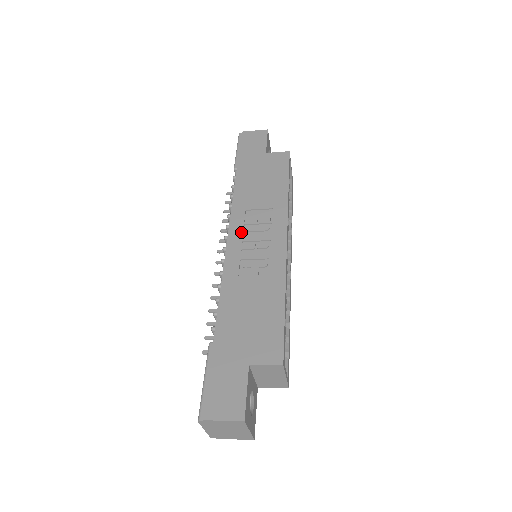
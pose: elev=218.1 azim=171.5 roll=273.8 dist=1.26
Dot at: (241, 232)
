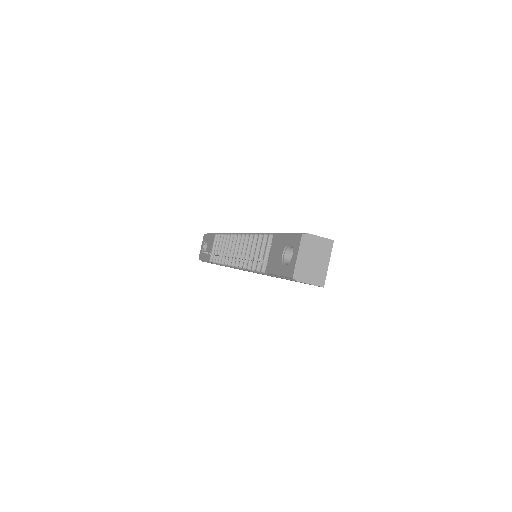
Dot at: occluded
